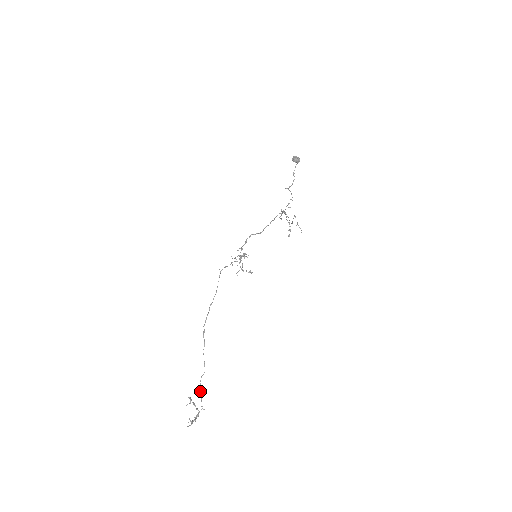
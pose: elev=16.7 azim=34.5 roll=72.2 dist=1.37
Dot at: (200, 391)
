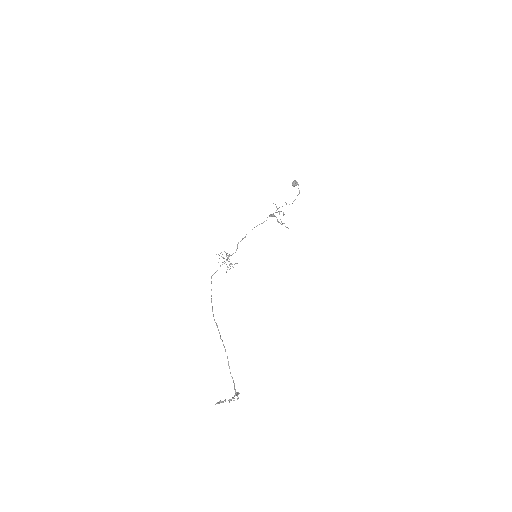
Dot at: occluded
